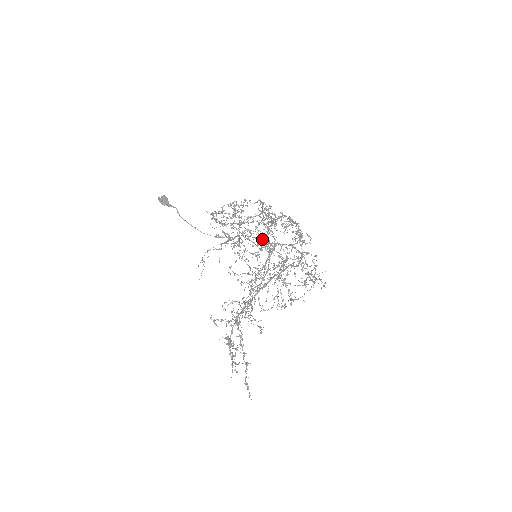
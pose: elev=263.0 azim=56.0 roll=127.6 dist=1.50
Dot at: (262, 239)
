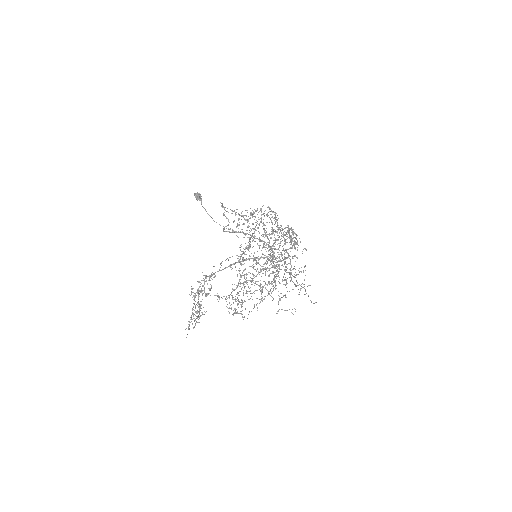
Dot at: (264, 242)
